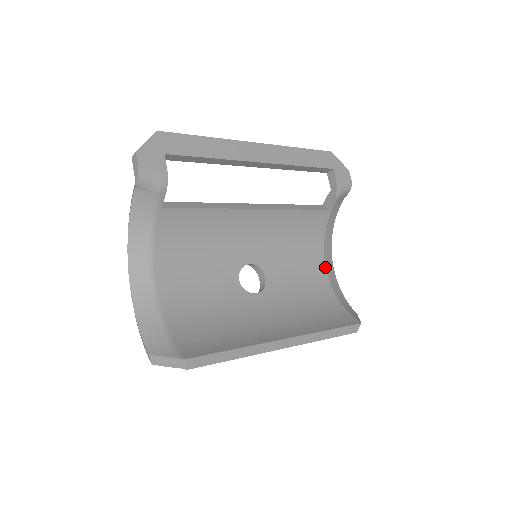
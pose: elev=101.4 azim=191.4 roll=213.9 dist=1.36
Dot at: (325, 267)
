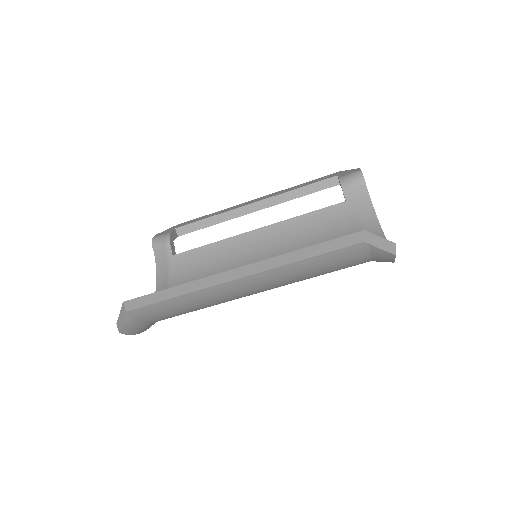
Dot at: occluded
